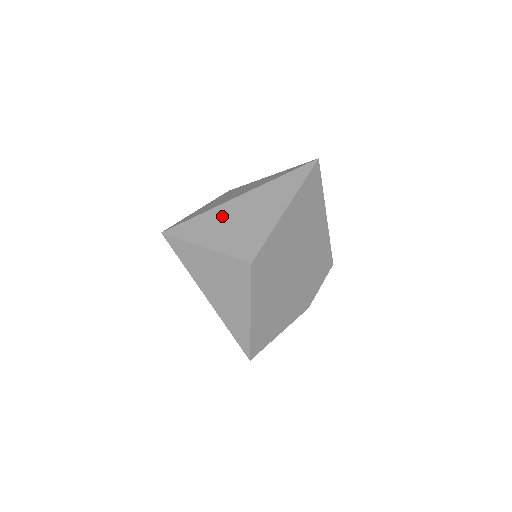
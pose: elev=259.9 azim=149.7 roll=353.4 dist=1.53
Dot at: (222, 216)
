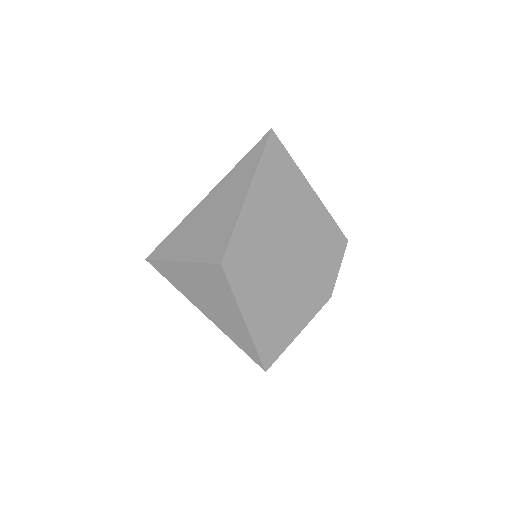
Dot at: (192, 224)
